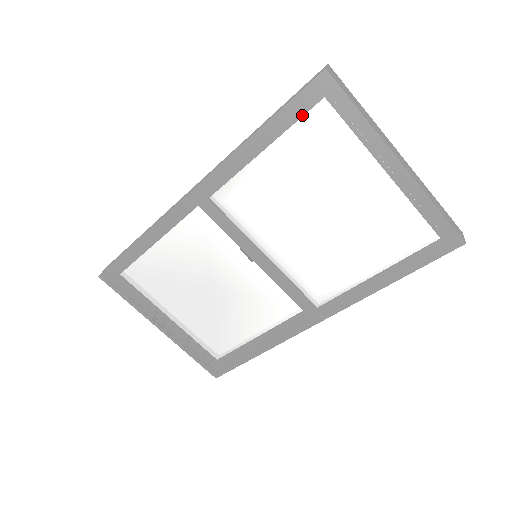
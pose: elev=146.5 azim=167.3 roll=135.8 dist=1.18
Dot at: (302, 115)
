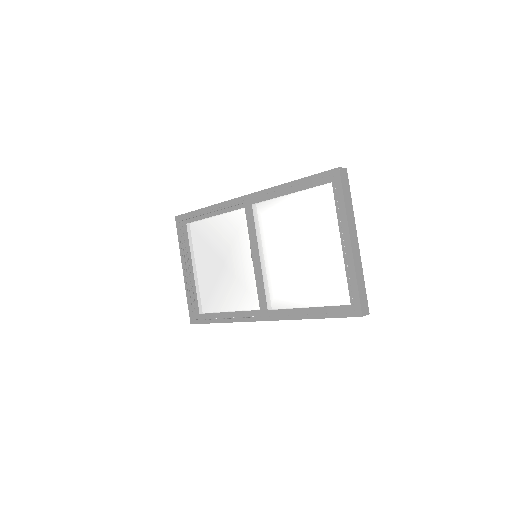
Dot at: (317, 185)
